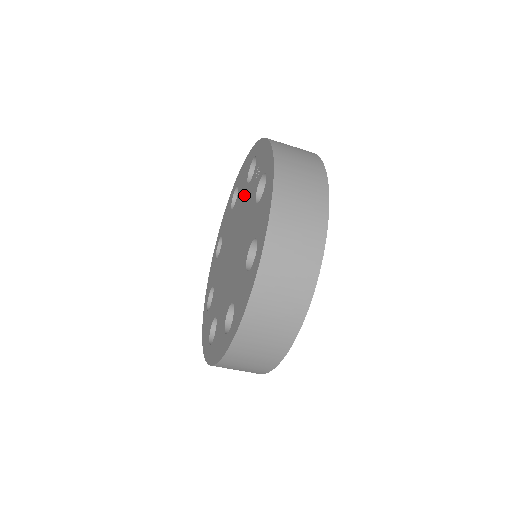
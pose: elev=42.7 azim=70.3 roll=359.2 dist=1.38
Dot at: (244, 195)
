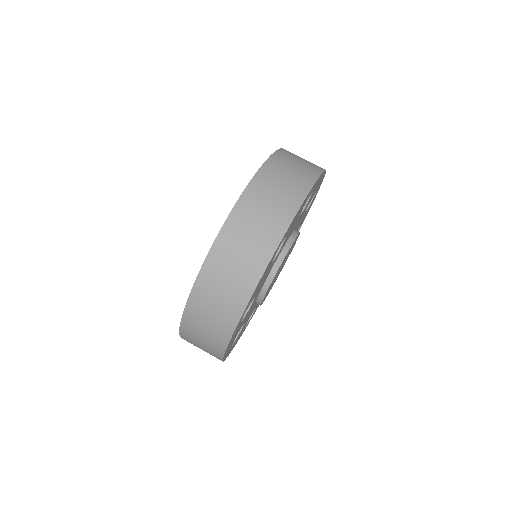
Dot at: occluded
